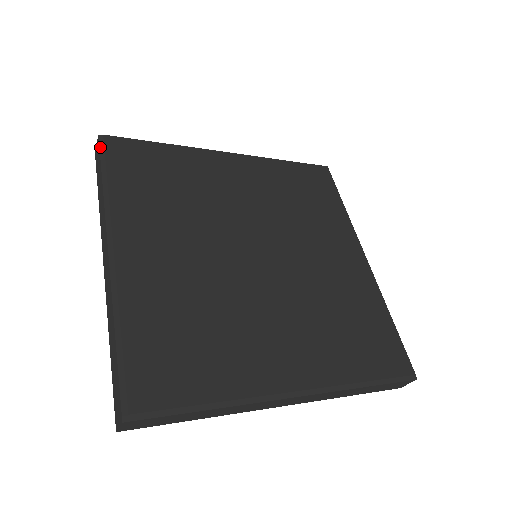
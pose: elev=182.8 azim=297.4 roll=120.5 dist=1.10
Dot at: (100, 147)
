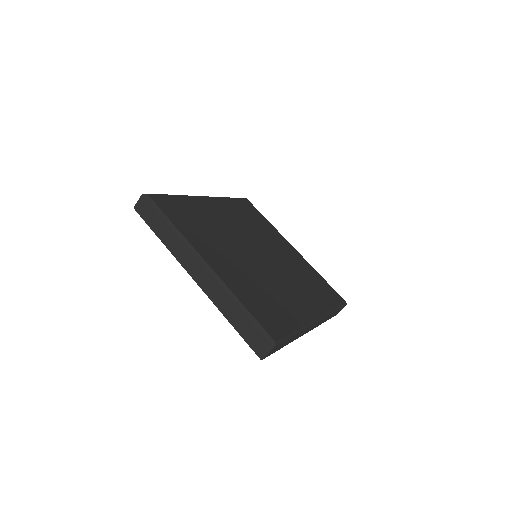
Dot at: (150, 202)
